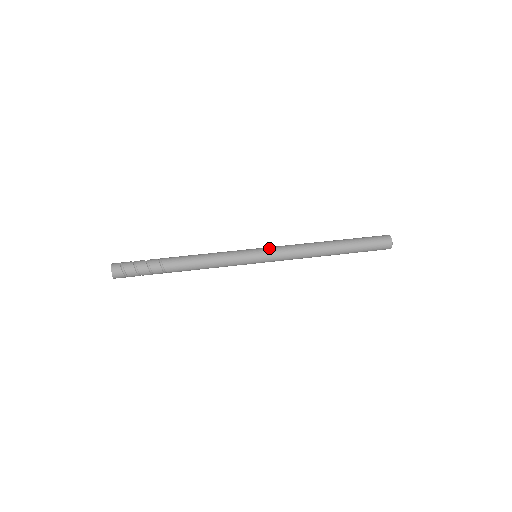
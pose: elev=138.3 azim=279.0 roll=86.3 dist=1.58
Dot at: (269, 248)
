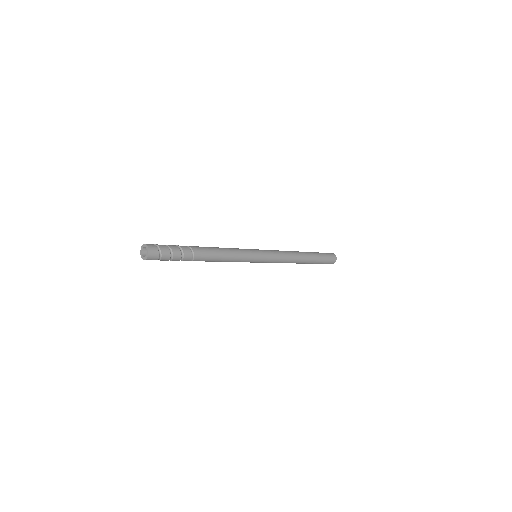
Dot at: occluded
